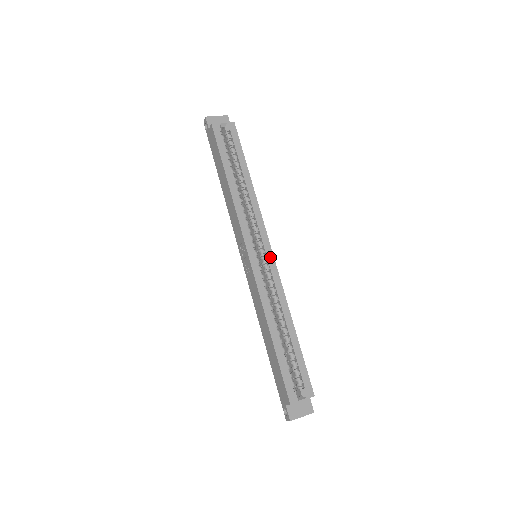
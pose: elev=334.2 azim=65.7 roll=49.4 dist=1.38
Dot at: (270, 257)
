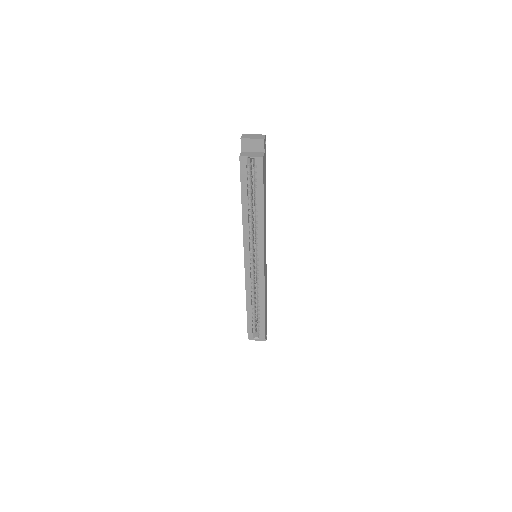
Dot at: (261, 267)
